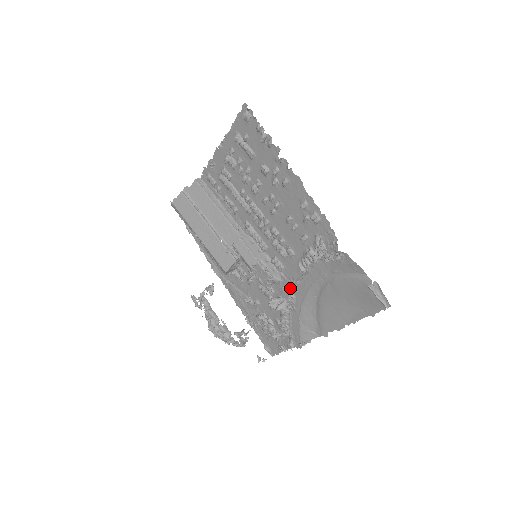
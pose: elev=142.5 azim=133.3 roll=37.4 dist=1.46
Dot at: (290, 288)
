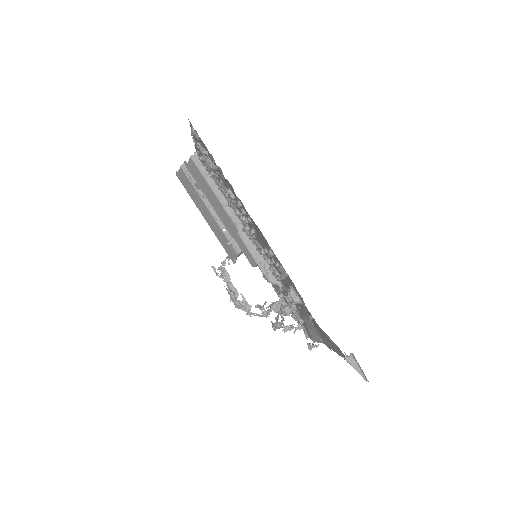
Dot at: occluded
